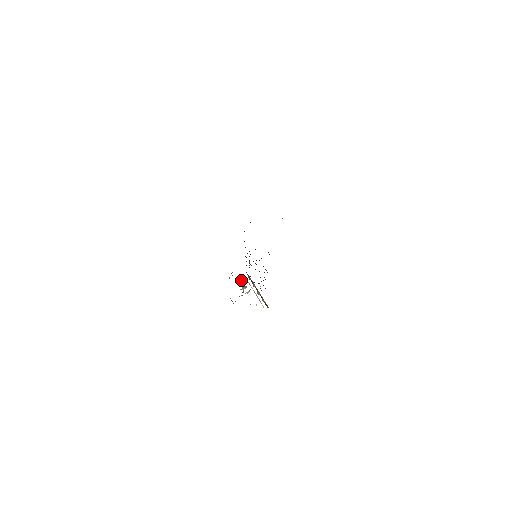
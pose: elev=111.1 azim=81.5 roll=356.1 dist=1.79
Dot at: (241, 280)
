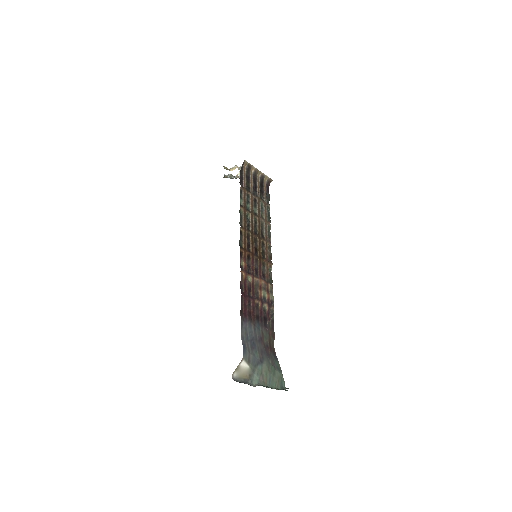
Dot at: occluded
